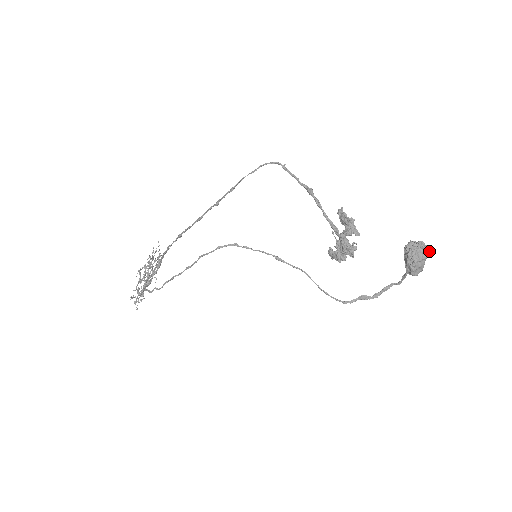
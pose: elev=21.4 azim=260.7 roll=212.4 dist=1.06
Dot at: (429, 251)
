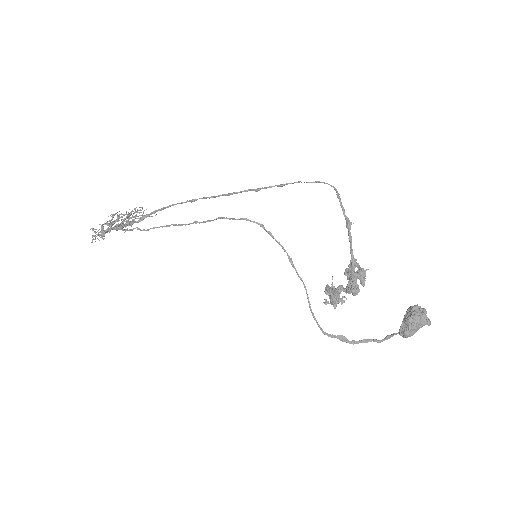
Dot at: (428, 321)
